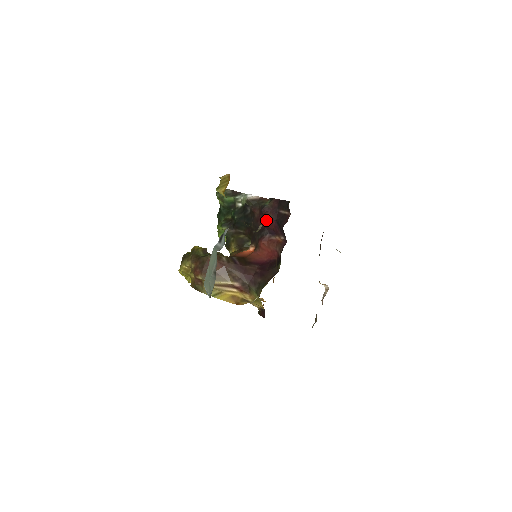
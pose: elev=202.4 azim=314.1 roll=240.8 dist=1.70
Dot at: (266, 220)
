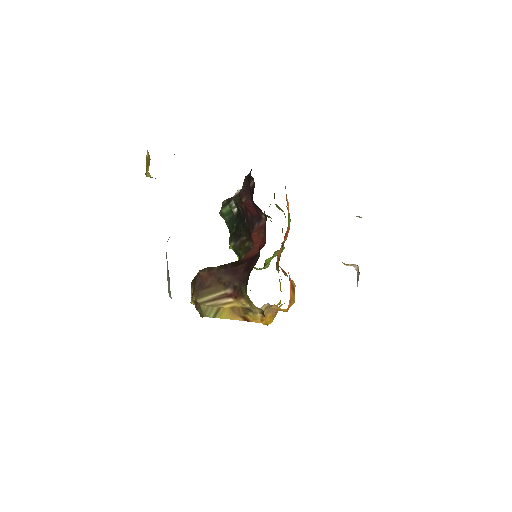
Dot at: (247, 206)
